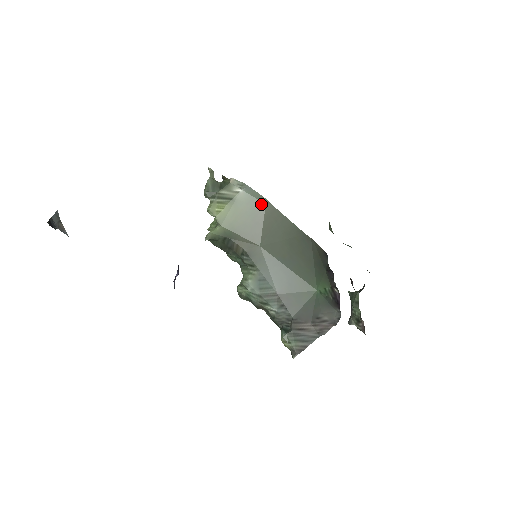
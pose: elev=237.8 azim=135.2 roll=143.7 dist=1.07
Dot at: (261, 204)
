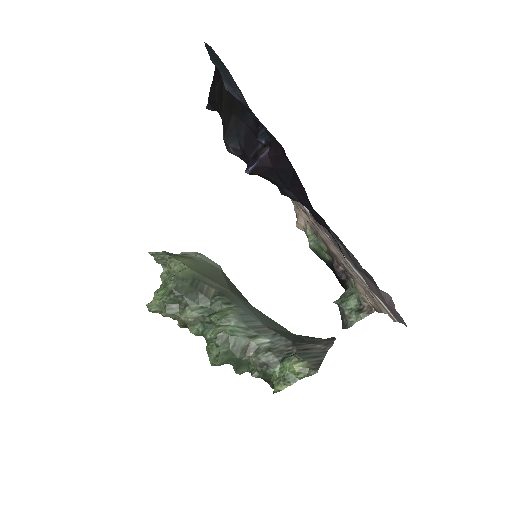
Dot at: (217, 268)
